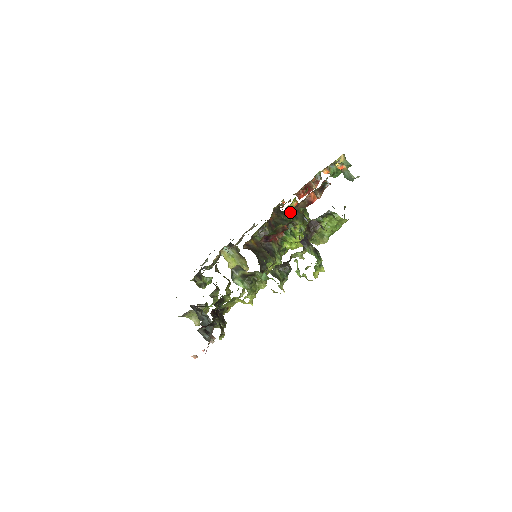
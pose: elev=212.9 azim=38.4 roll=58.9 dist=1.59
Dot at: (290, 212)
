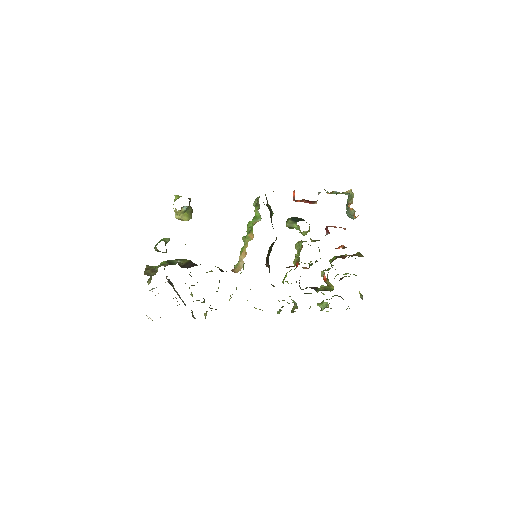
Dot at: (302, 232)
